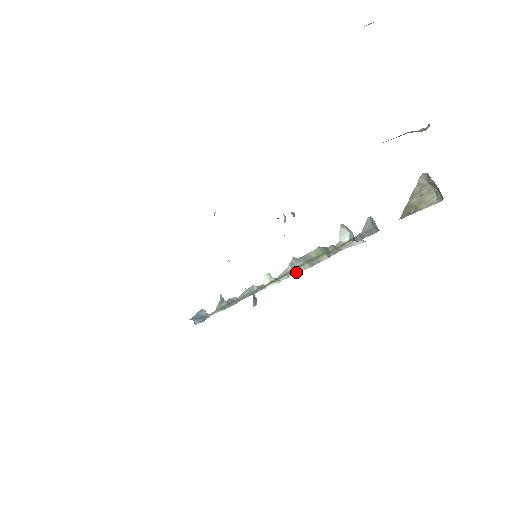
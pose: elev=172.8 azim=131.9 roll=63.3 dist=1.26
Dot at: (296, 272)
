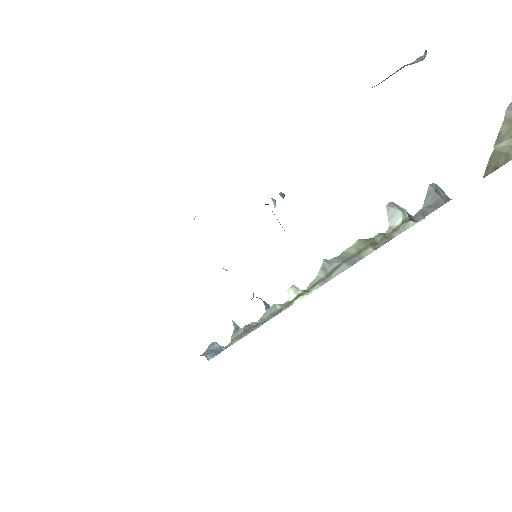
Dot at: (331, 277)
